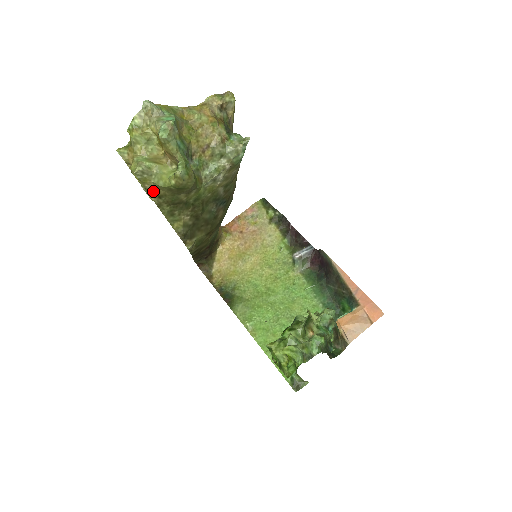
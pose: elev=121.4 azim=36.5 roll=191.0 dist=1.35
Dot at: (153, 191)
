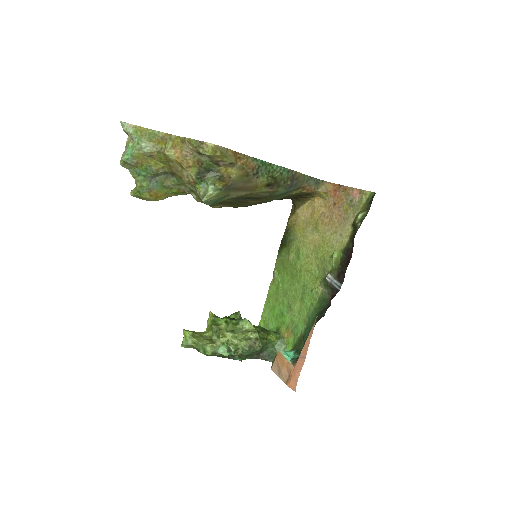
Dot at: occluded
